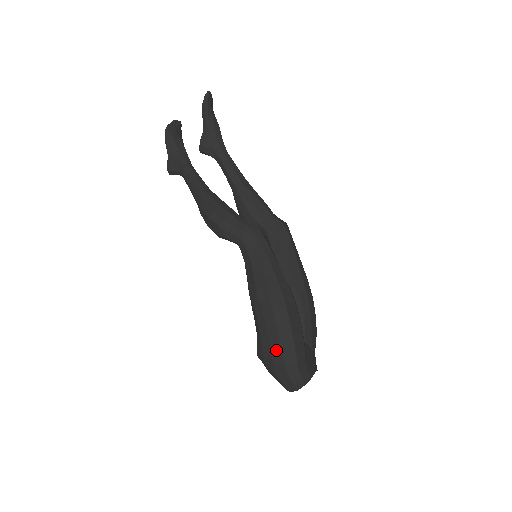
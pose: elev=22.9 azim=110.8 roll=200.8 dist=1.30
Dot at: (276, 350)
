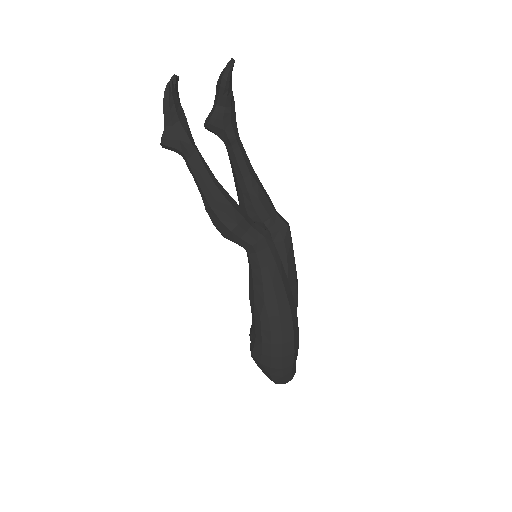
Dot at: (277, 357)
